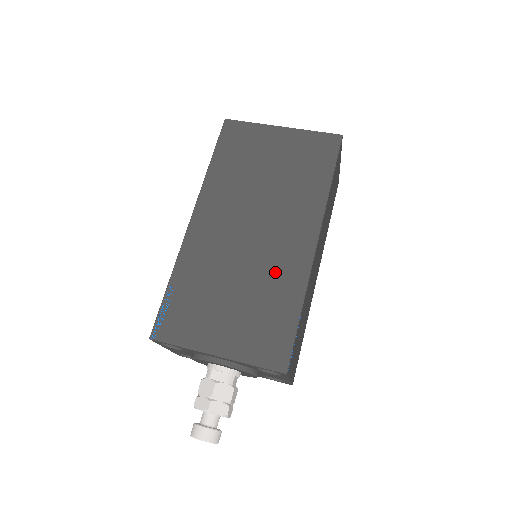
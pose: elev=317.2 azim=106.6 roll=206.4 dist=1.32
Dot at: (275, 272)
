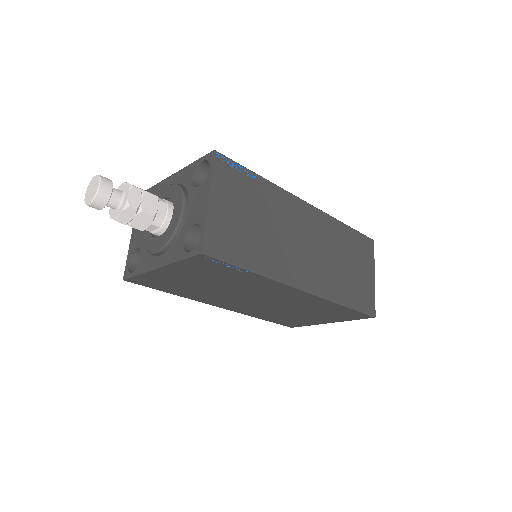
Dot at: occluded
